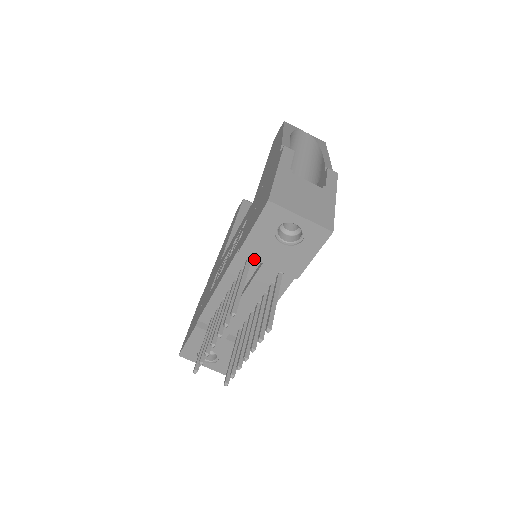
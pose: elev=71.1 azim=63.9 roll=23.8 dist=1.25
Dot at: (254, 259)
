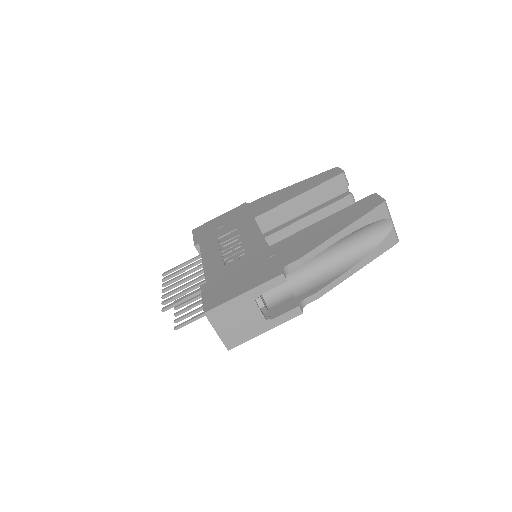
Dot at: occluded
